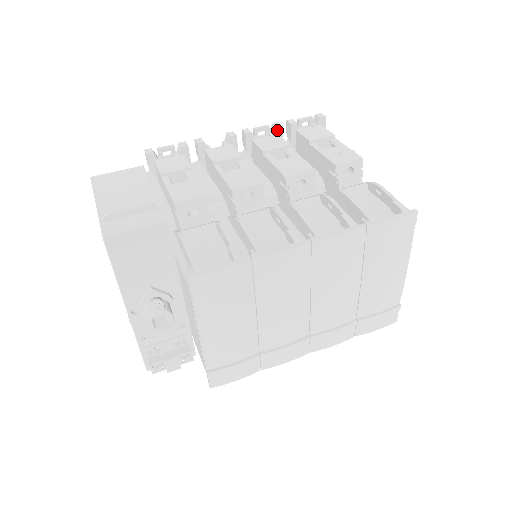
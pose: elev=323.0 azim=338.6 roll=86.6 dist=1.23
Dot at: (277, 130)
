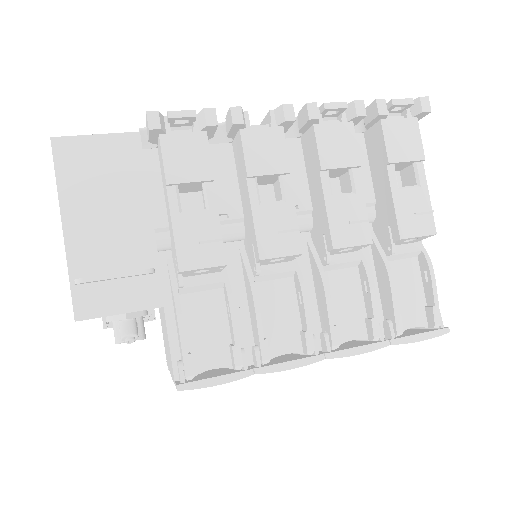
Dot at: (355, 118)
